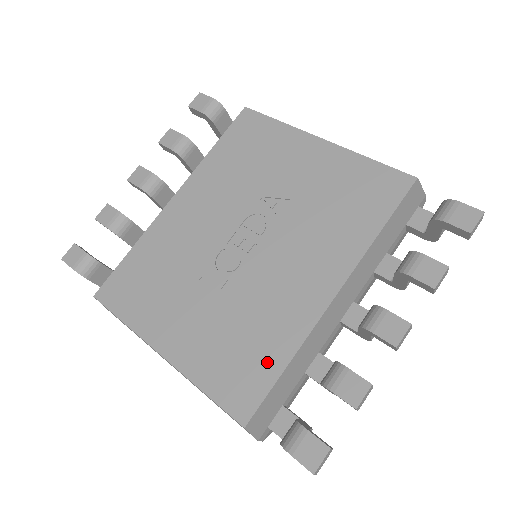
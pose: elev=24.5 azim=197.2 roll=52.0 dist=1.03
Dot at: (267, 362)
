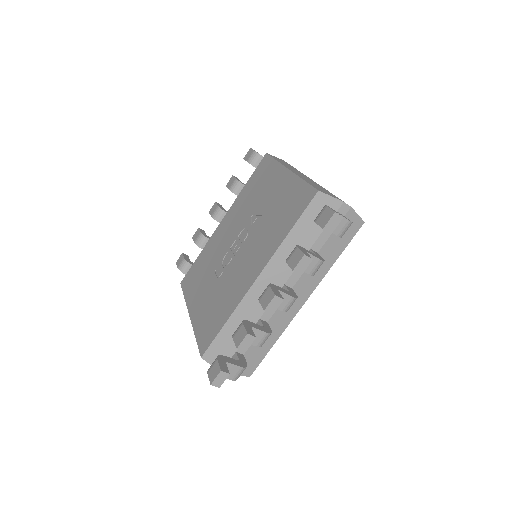
Dot at: (220, 320)
